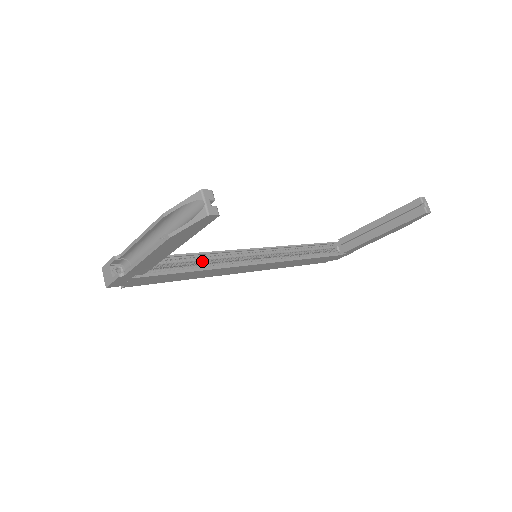
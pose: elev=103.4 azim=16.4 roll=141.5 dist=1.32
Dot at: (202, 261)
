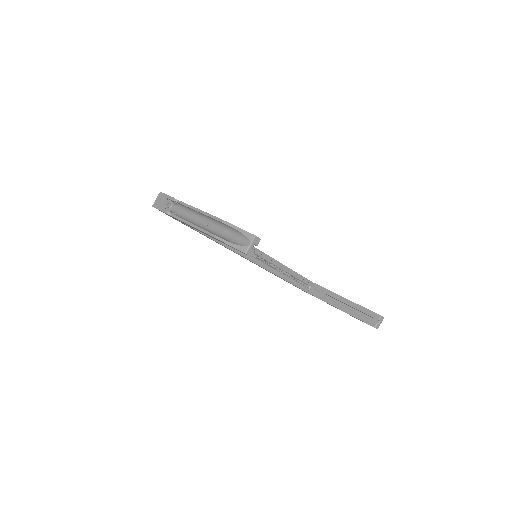
Dot at: occluded
